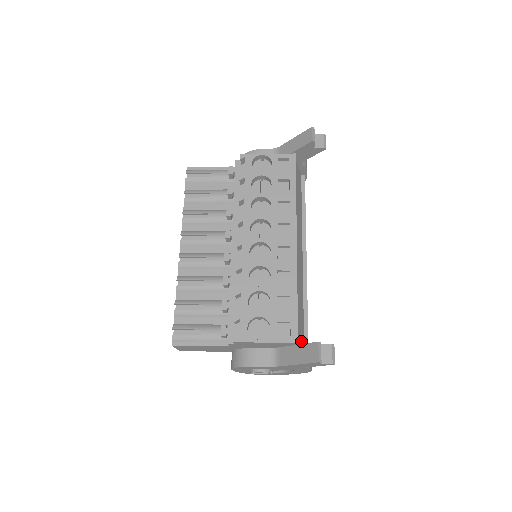
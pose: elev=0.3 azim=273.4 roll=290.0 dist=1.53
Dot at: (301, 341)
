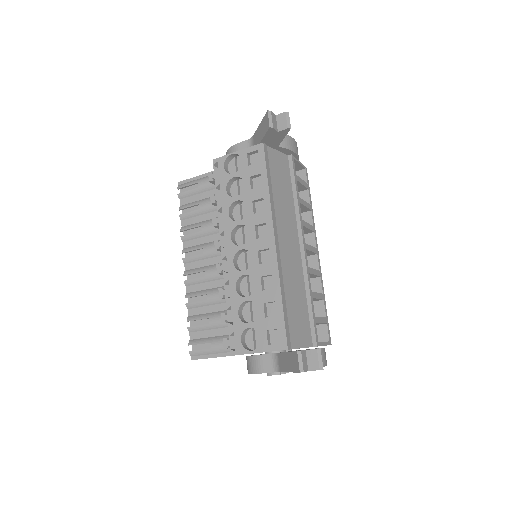
Dot at: (303, 341)
